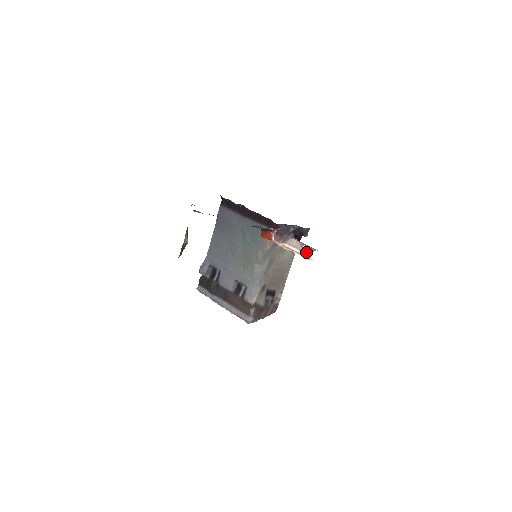
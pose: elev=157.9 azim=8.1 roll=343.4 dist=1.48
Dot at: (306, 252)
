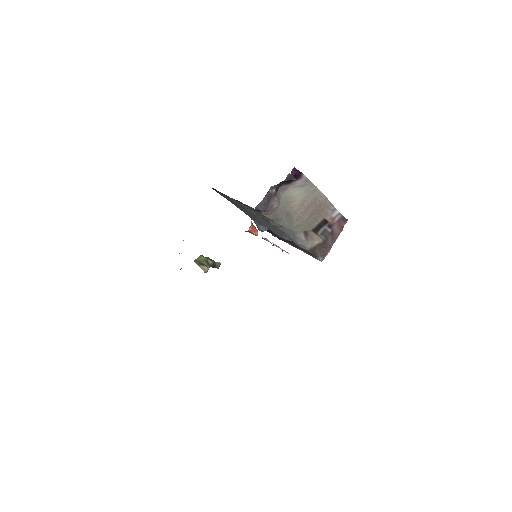
Dot at: occluded
